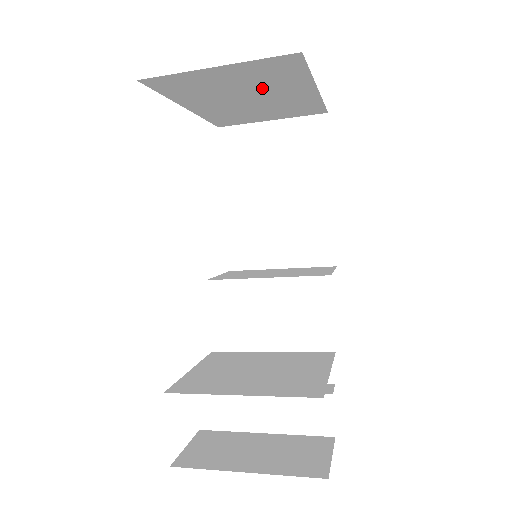
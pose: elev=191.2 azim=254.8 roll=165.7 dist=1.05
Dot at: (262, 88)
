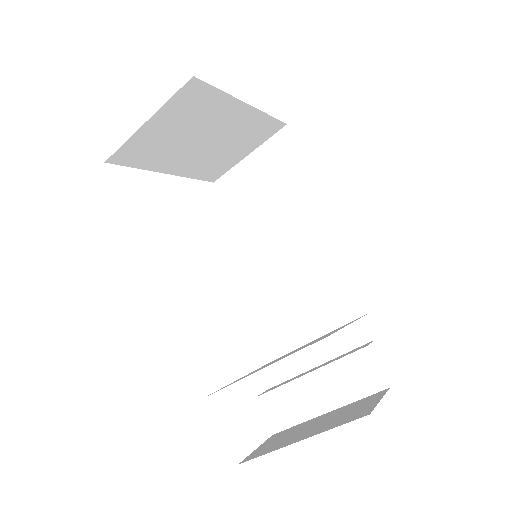
Dot at: (203, 125)
